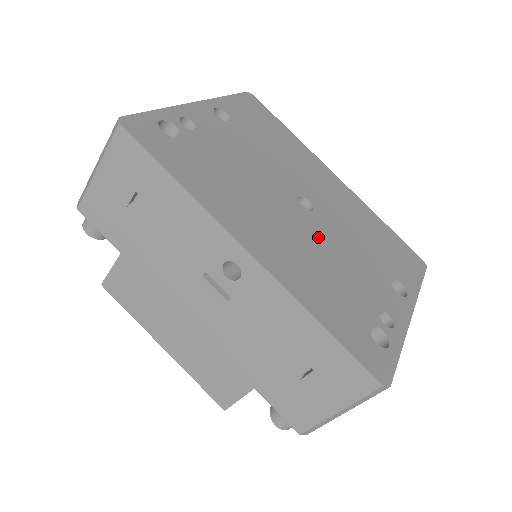
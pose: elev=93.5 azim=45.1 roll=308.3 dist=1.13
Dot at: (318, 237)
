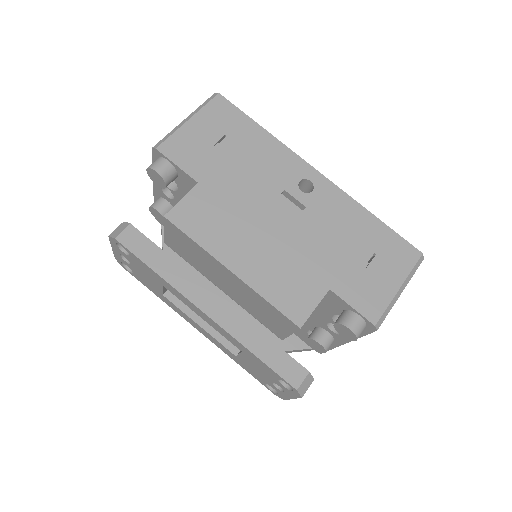
Dot at: occluded
